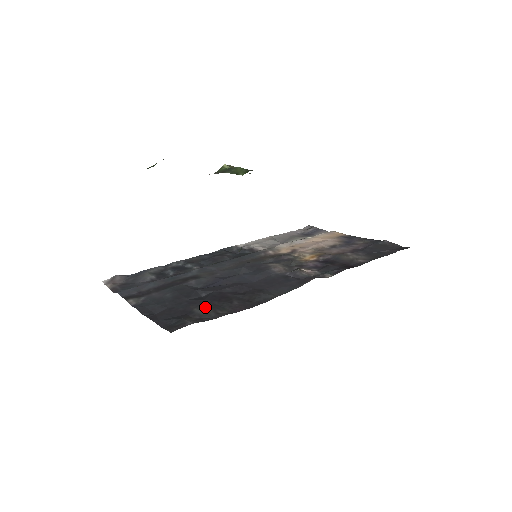
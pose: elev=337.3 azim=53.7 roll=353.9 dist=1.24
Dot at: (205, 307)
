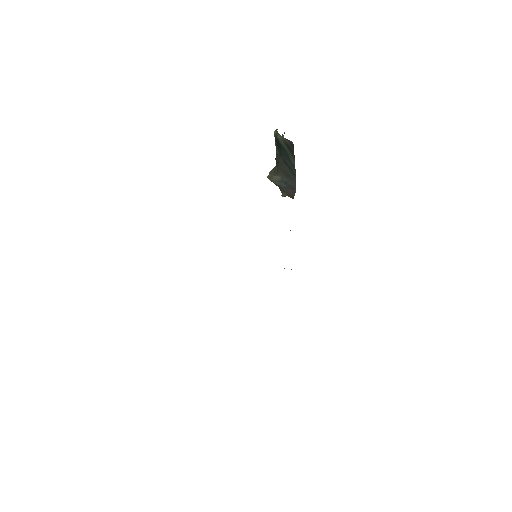
Dot at: occluded
